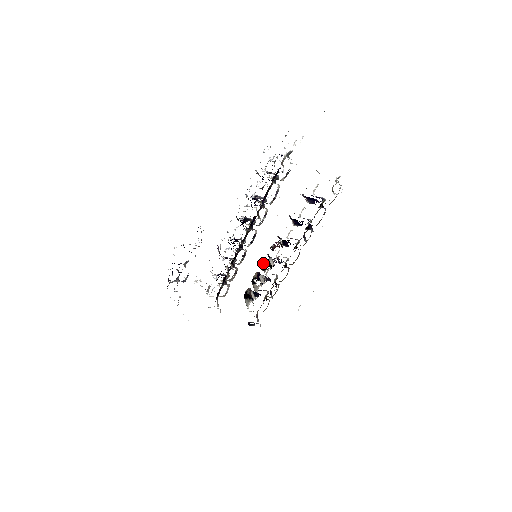
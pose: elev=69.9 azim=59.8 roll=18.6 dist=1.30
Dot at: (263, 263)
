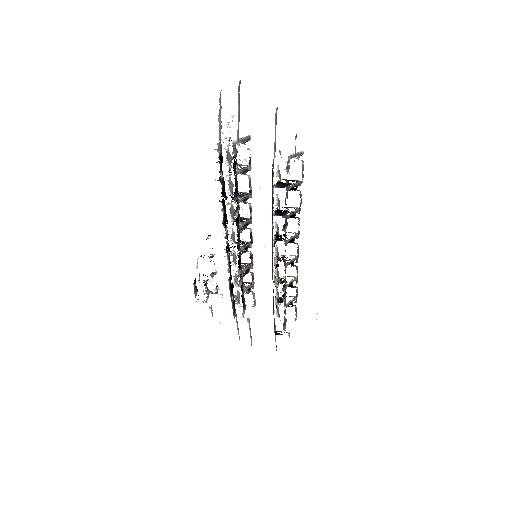
Dot at: occluded
